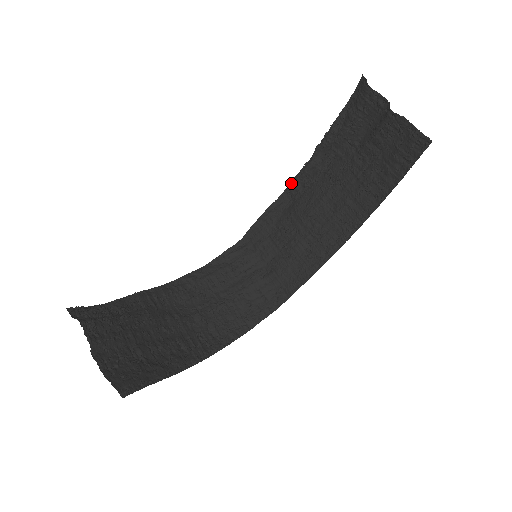
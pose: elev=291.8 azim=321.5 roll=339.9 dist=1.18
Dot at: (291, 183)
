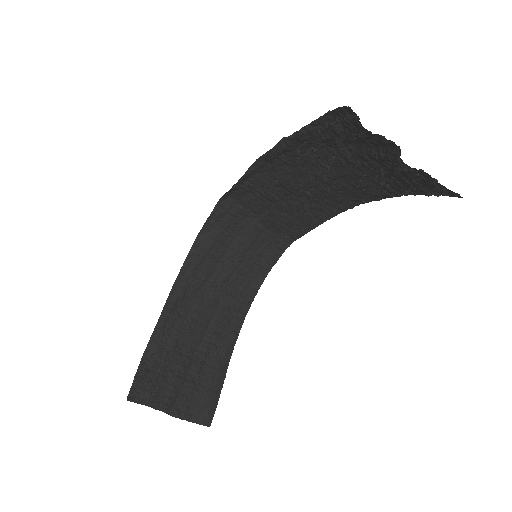
Dot at: (264, 157)
